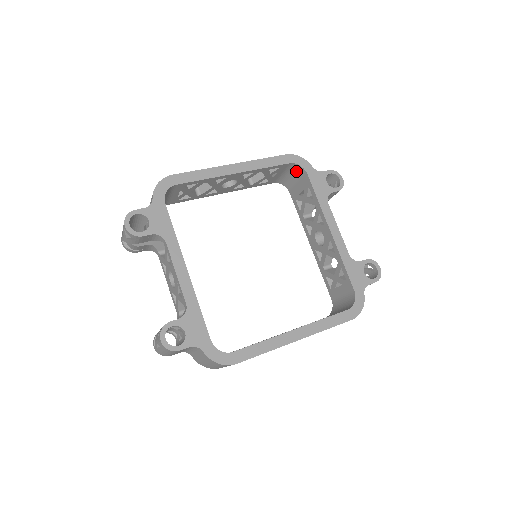
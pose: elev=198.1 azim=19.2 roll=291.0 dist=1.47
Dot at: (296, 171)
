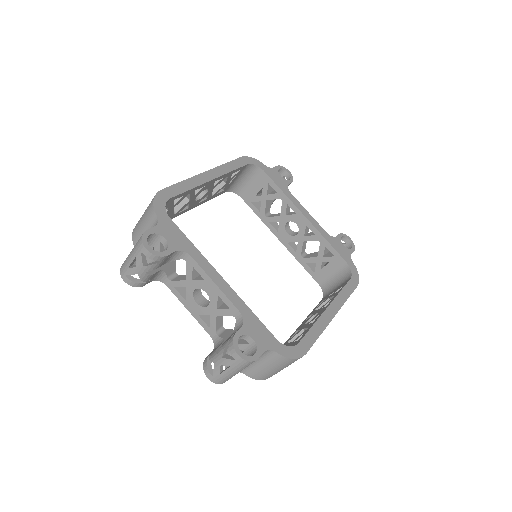
Dot at: (250, 172)
